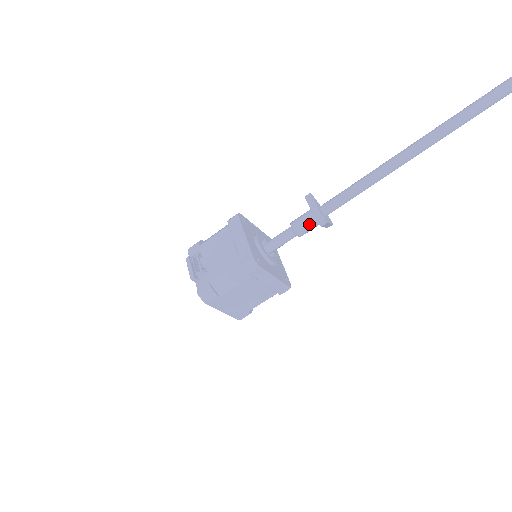
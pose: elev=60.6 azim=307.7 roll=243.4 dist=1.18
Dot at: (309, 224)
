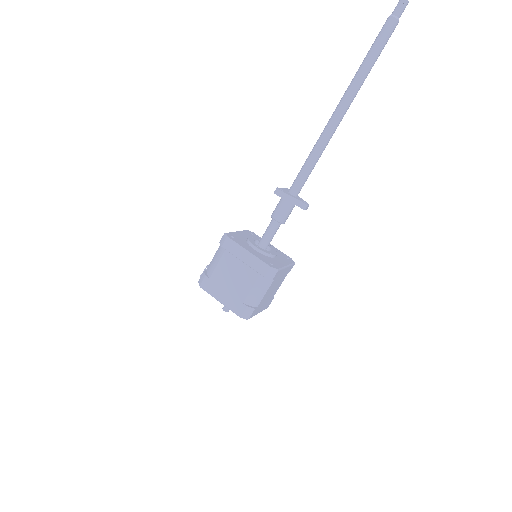
Dot at: (279, 205)
